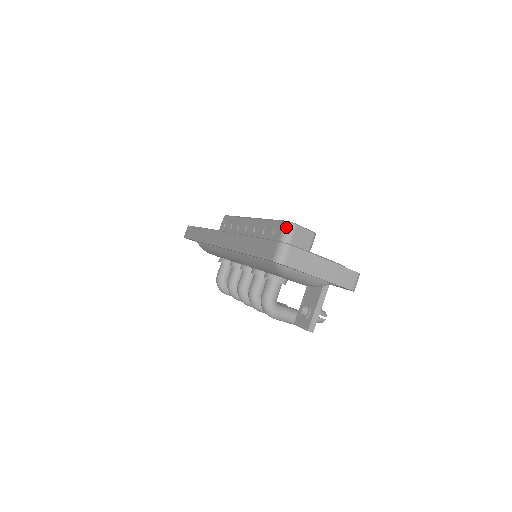
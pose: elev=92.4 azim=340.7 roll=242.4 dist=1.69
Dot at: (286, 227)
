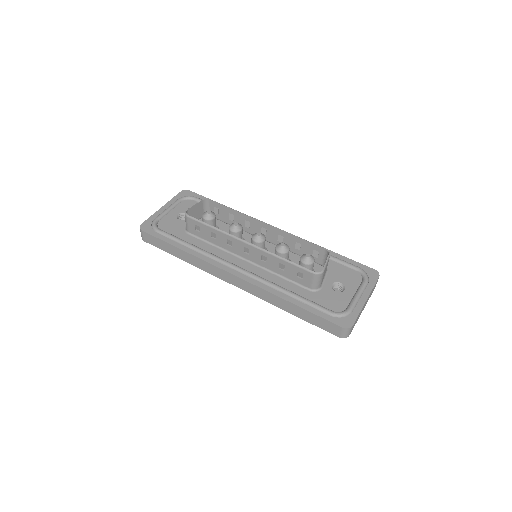
Dot at: (316, 278)
